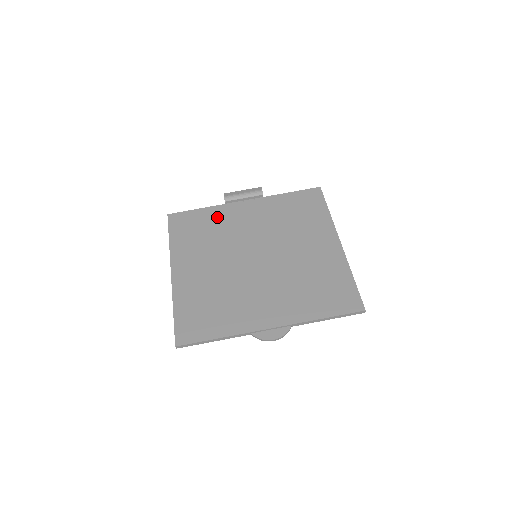
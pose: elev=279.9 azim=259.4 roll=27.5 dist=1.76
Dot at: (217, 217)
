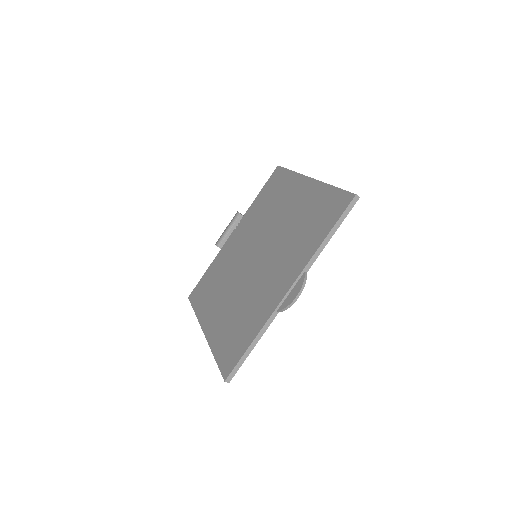
Dot at: (219, 263)
